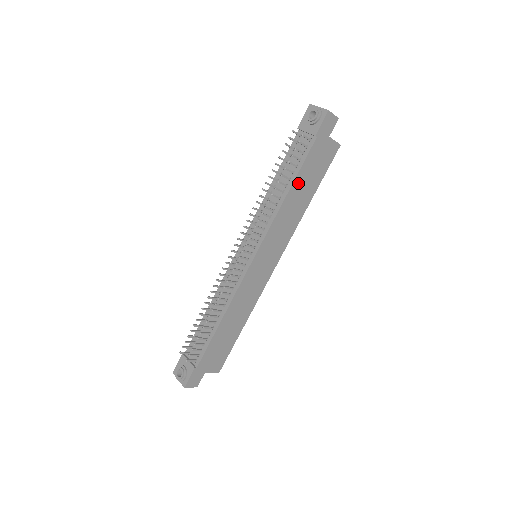
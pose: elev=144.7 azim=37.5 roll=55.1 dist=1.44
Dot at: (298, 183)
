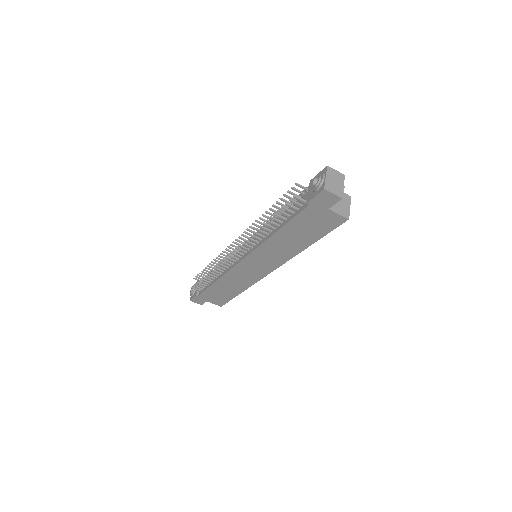
Dot at: (288, 230)
